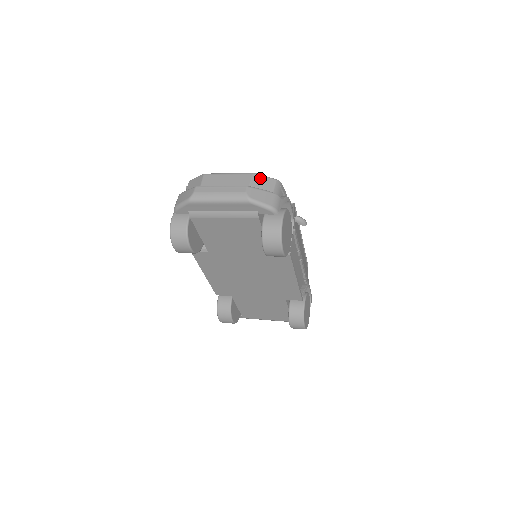
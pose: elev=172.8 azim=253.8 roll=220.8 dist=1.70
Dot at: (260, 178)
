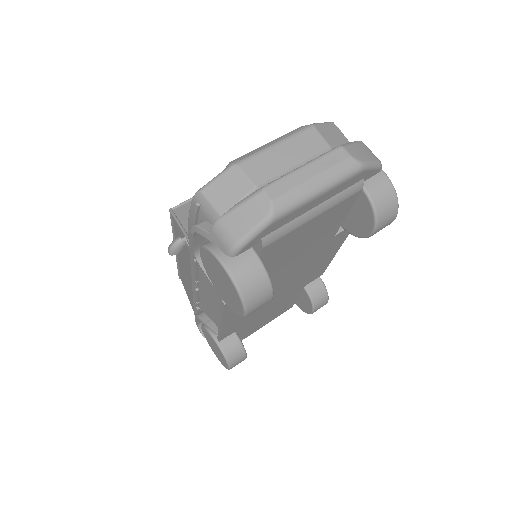
Dot at: (324, 128)
